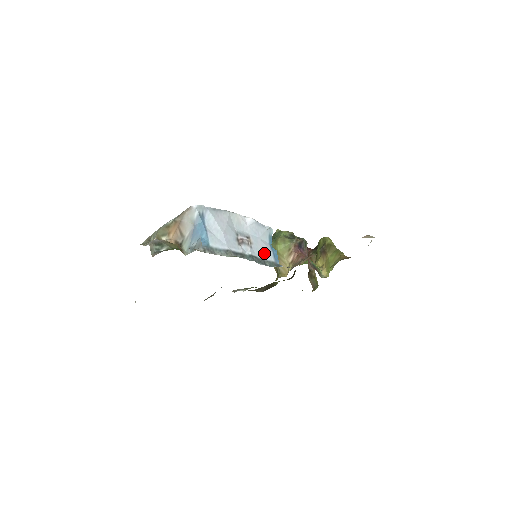
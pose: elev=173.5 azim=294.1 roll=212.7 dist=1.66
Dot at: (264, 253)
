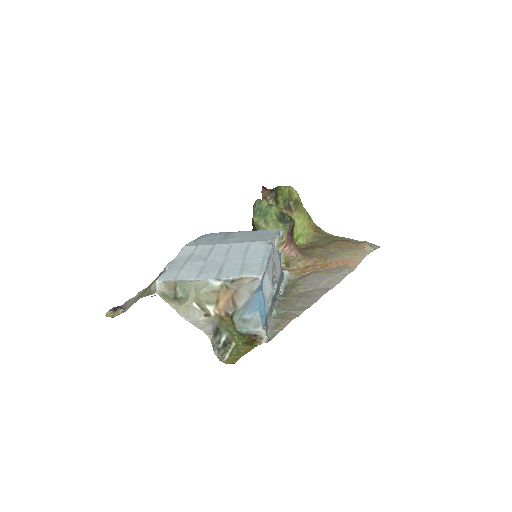
Dot at: (278, 270)
